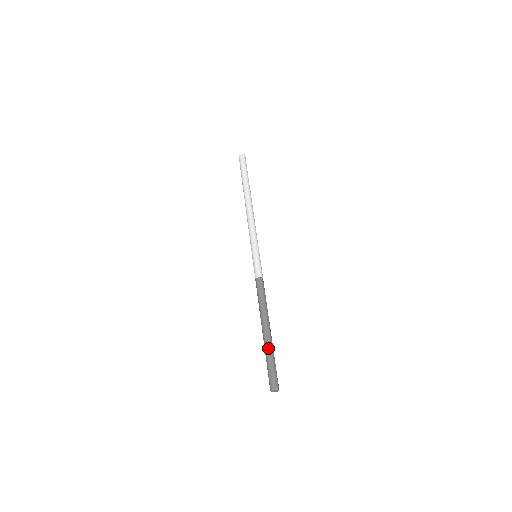
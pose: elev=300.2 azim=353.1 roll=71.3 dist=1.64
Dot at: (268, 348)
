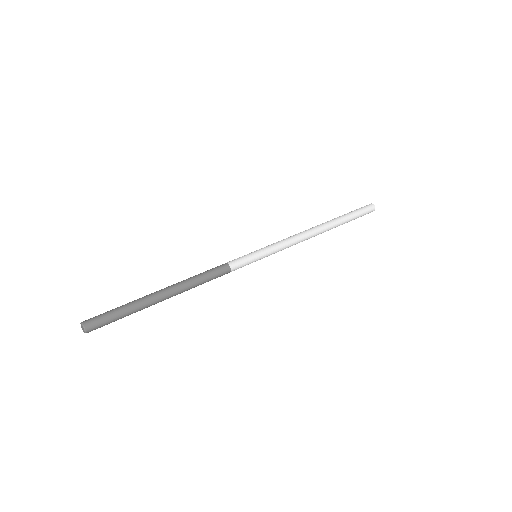
Dot at: (136, 301)
